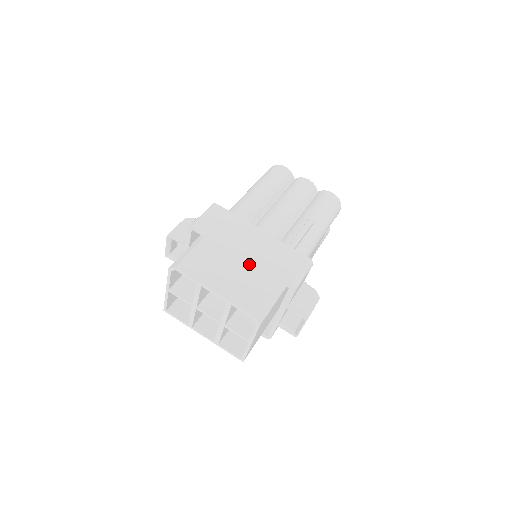
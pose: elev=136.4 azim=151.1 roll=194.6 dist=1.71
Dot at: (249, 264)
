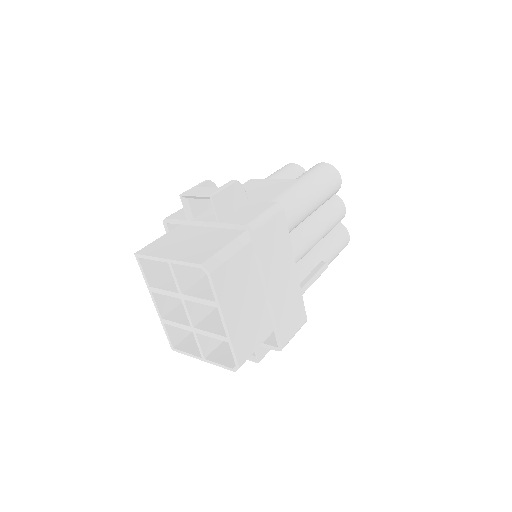
Dot at: (264, 298)
